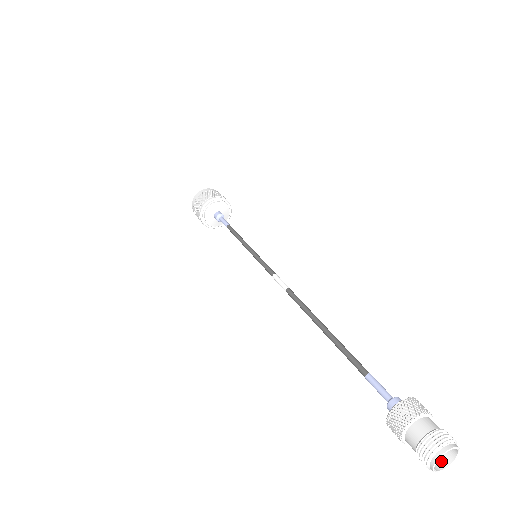
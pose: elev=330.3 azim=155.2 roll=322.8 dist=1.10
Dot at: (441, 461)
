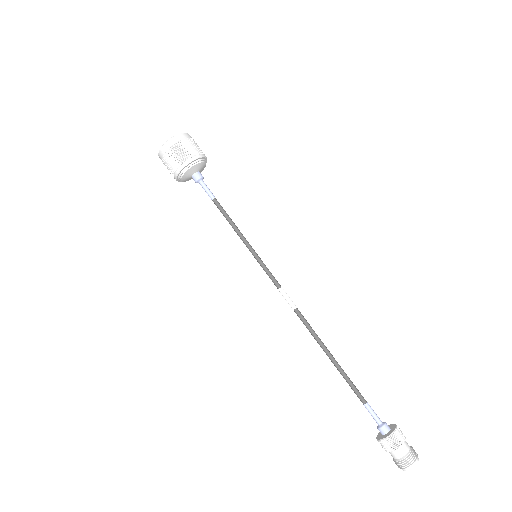
Dot at: occluded
